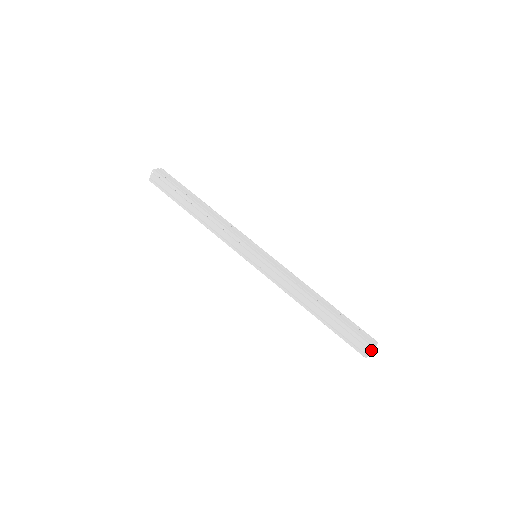
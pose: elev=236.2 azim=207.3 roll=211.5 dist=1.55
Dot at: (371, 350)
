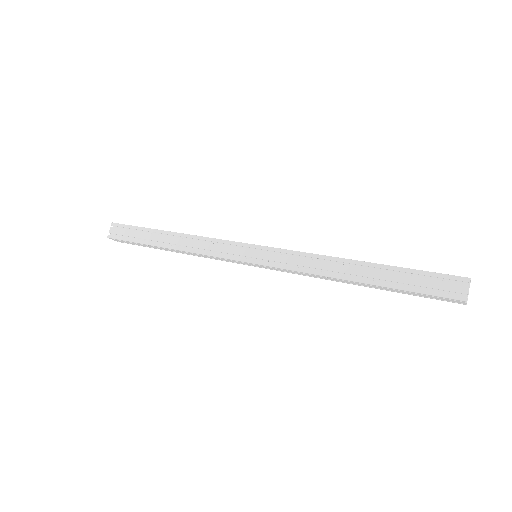
Dot at: (466, 285)
